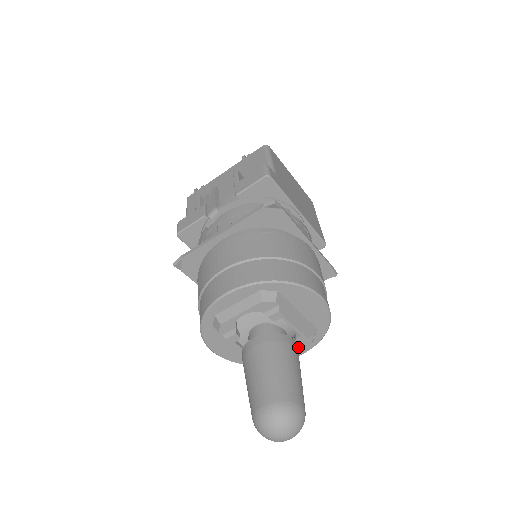
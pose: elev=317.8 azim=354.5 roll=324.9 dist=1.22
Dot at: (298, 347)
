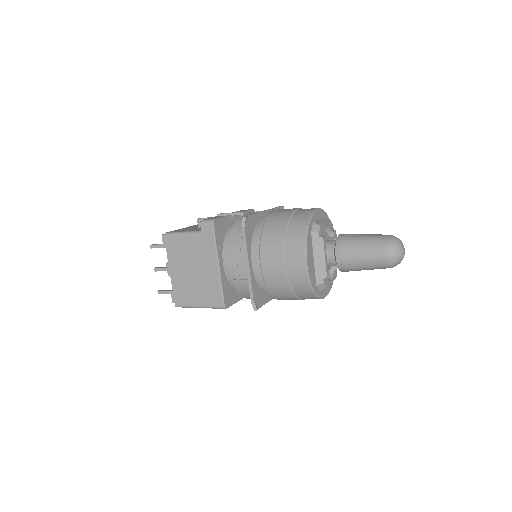
Dot at: (333, 277)
